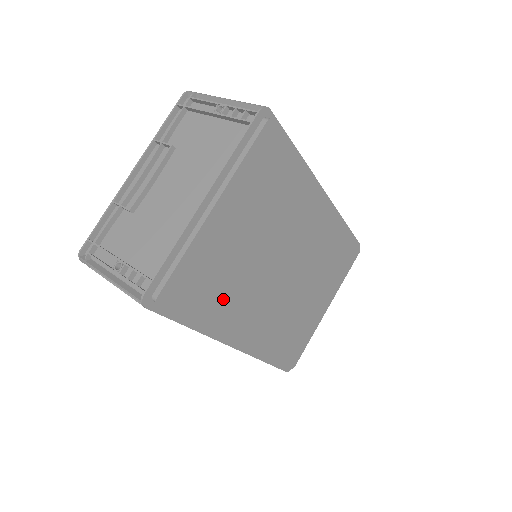
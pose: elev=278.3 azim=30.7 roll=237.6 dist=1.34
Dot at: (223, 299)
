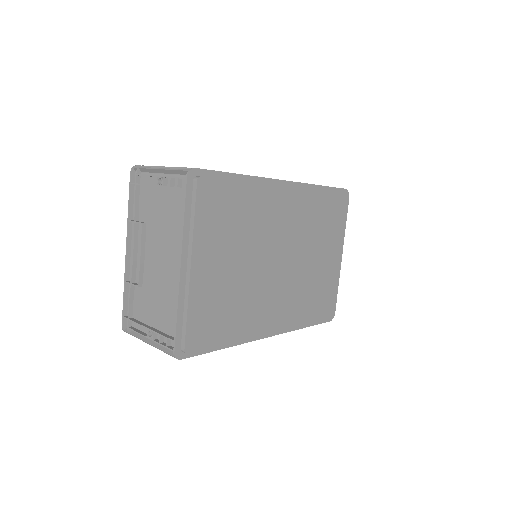
Dot at: (238, 316)
